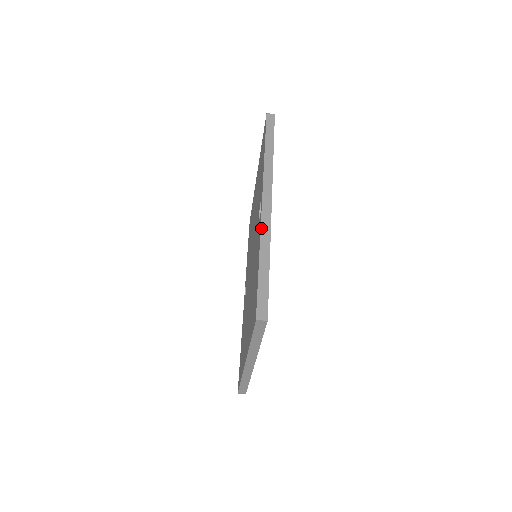
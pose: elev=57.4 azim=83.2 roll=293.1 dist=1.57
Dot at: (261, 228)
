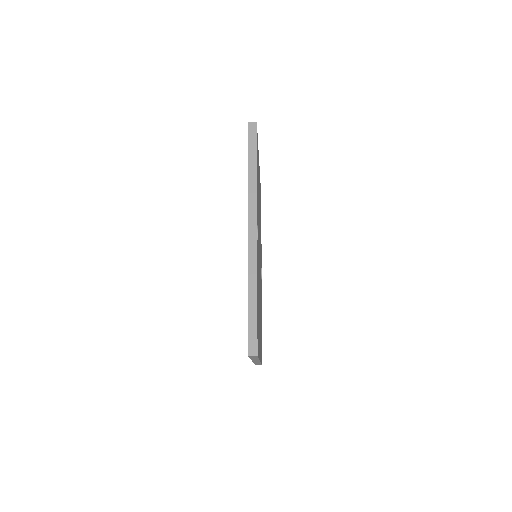
Dot at: (248, 262)
